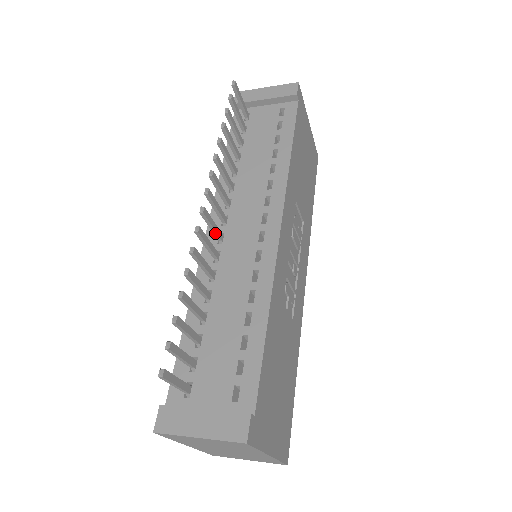
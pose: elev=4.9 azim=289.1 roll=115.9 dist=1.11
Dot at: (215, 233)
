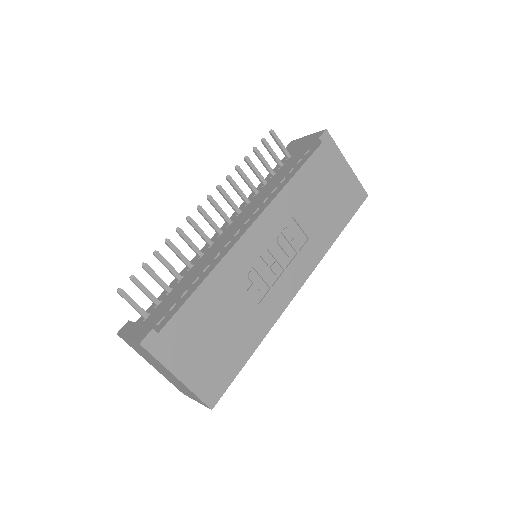
Dot at: (213, 228)
